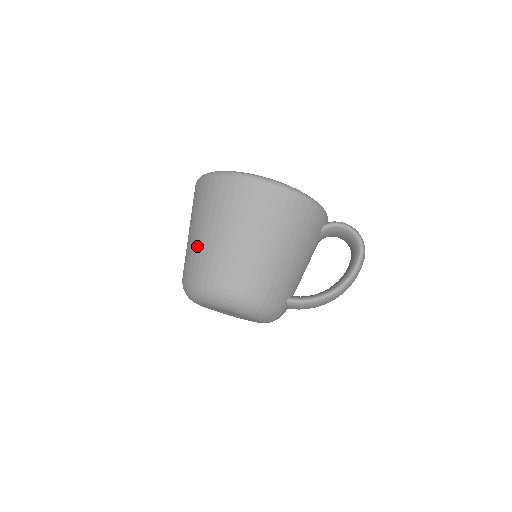
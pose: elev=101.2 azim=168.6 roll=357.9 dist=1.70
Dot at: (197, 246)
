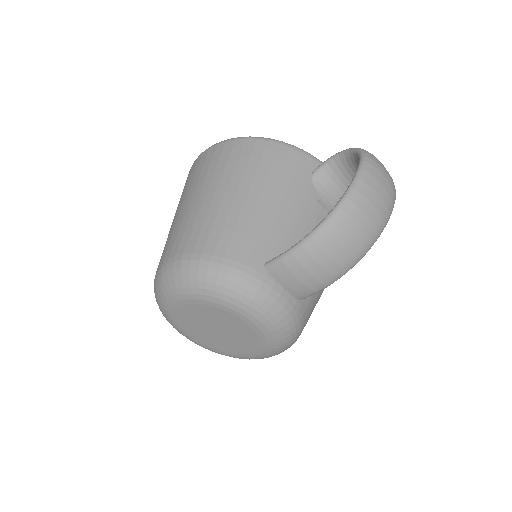
Dot at: occluded
